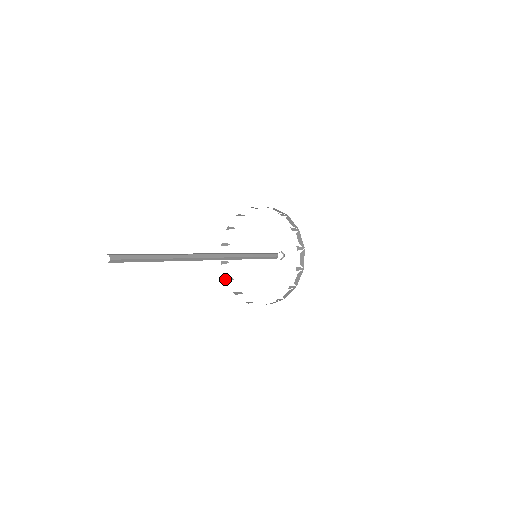
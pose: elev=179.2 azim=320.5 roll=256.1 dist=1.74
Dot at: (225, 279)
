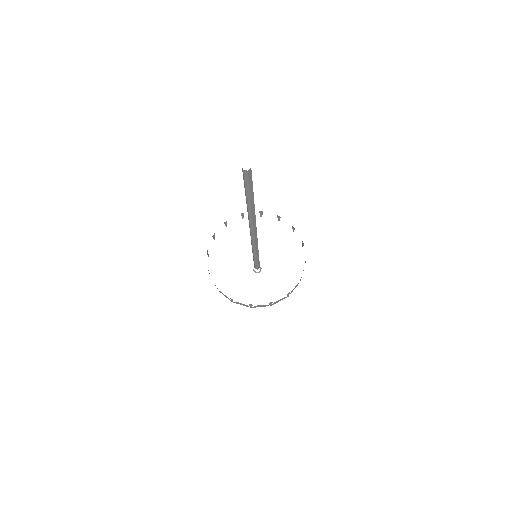
Dot at: (214, 234)
